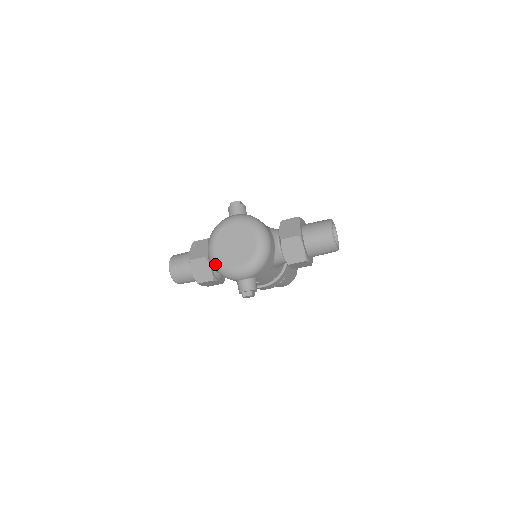
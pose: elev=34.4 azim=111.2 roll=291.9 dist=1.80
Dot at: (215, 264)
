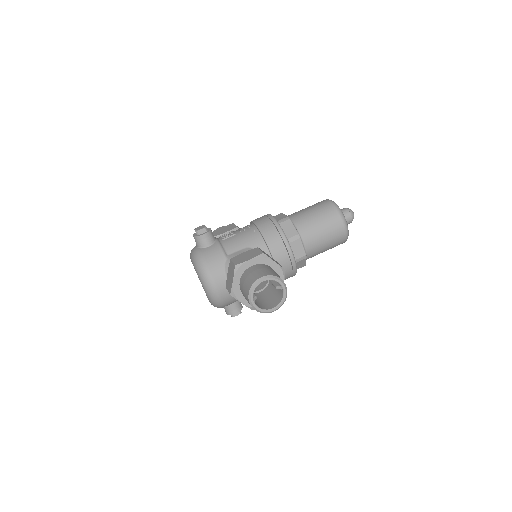
Dot at: occluded
